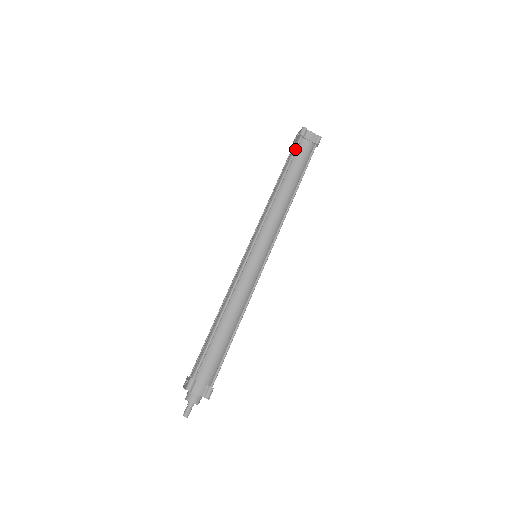
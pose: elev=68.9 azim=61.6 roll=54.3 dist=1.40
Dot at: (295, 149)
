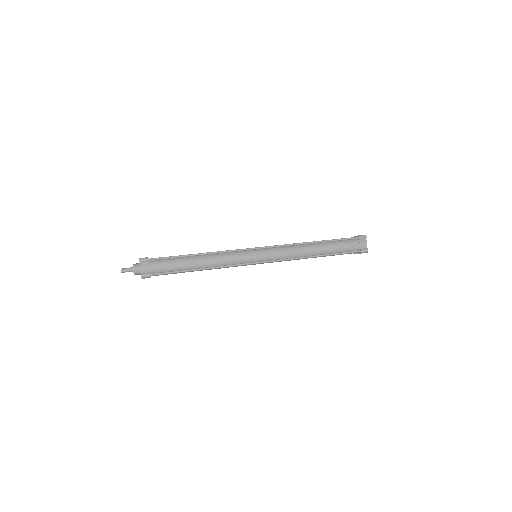
Dot at: (346, 238)
